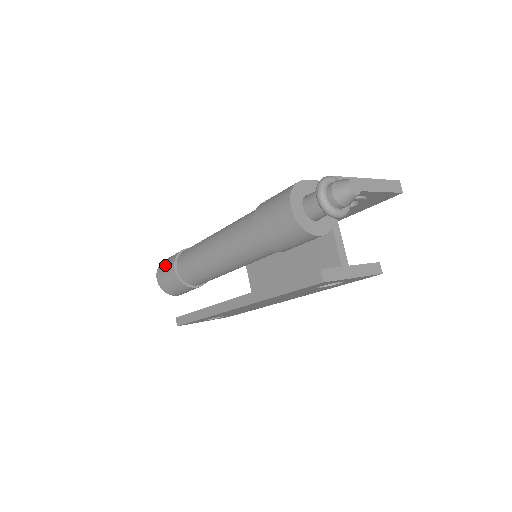
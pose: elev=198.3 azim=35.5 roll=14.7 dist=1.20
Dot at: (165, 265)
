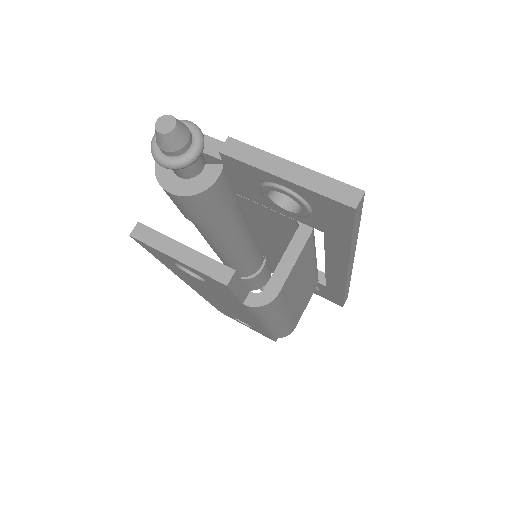
Dot at: occluded
